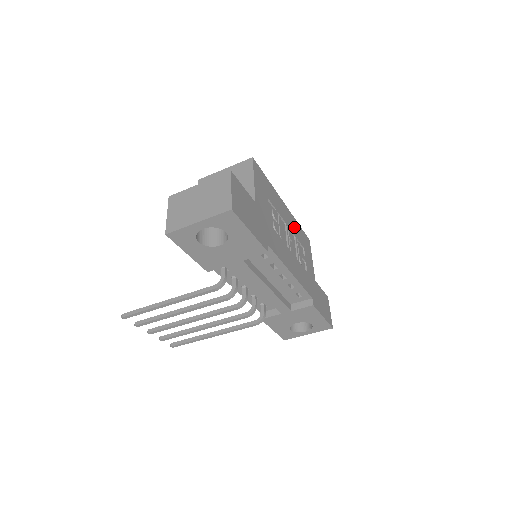
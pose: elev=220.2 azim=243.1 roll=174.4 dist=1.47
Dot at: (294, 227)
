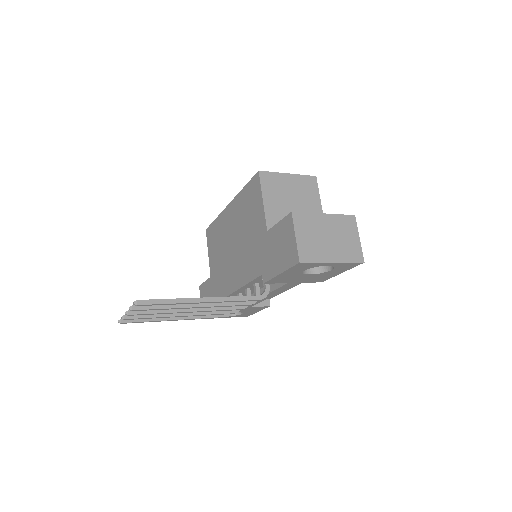
Dot at: occluded
